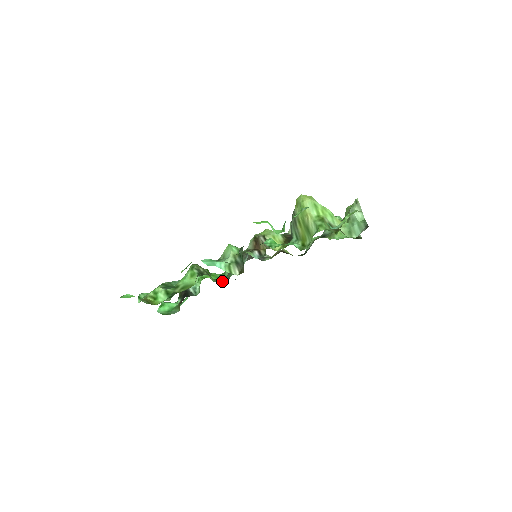
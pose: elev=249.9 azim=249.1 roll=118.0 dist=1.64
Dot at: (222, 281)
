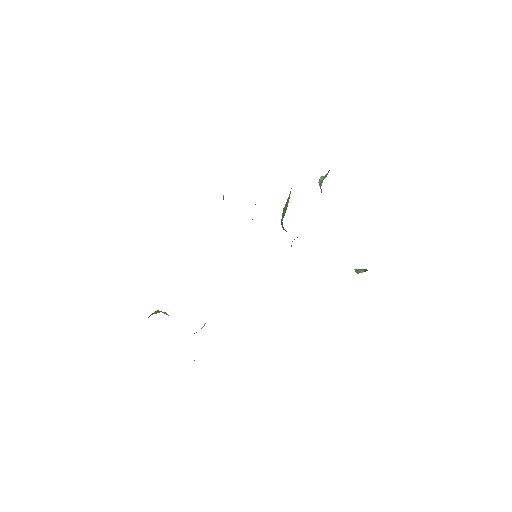
Dot at: occluded
